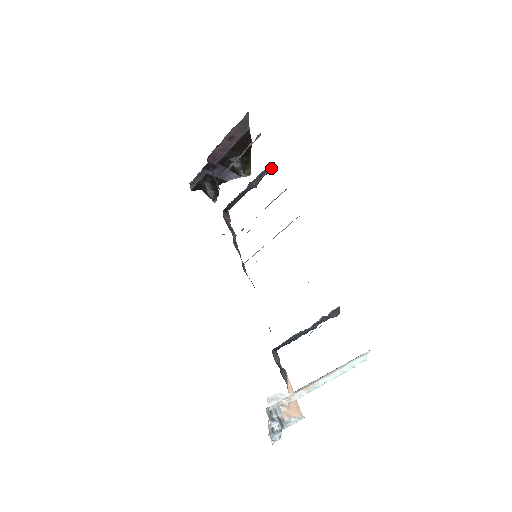
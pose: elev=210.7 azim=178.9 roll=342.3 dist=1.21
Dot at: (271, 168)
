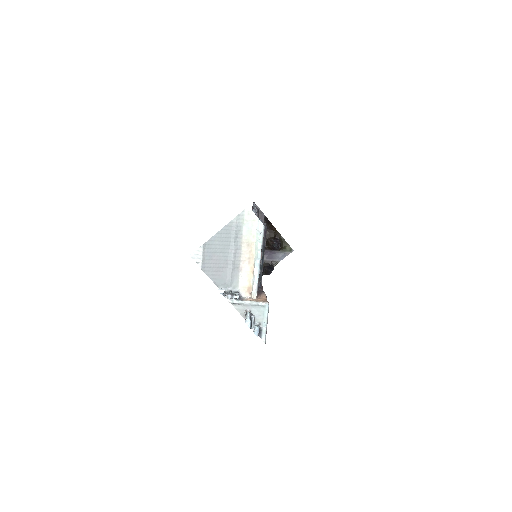
Dot at: (257, 211)
